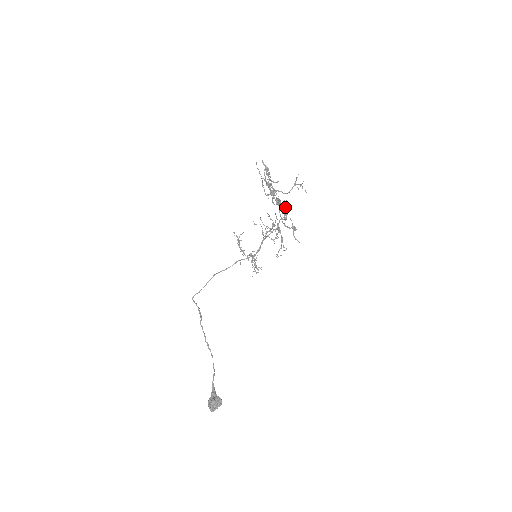
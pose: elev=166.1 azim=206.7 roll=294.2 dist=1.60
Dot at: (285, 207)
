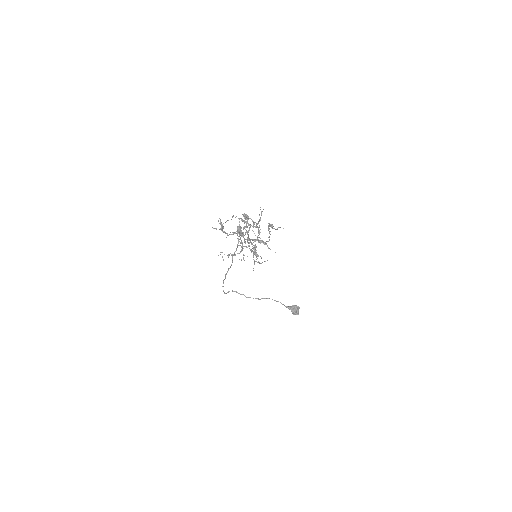
Dot at: (248, 219)
